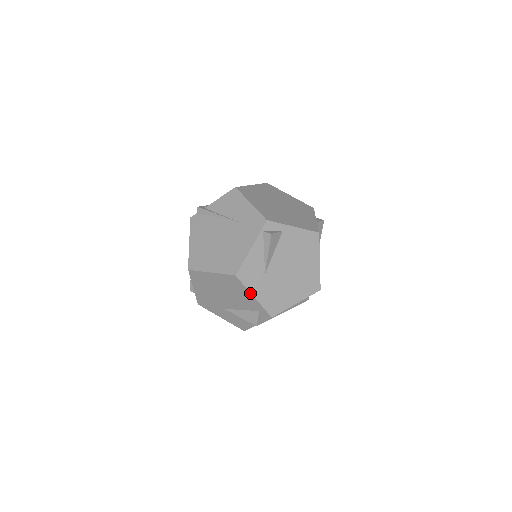
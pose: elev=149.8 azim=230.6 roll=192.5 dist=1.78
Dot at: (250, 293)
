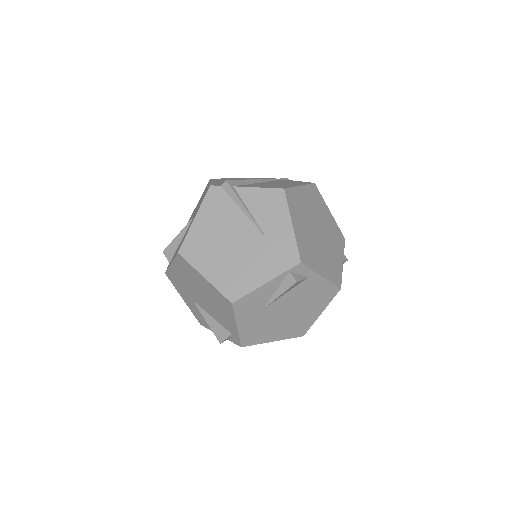
Dot at: (235, 322)
